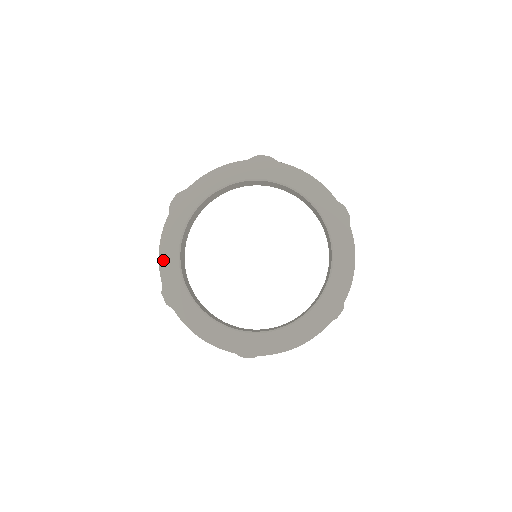
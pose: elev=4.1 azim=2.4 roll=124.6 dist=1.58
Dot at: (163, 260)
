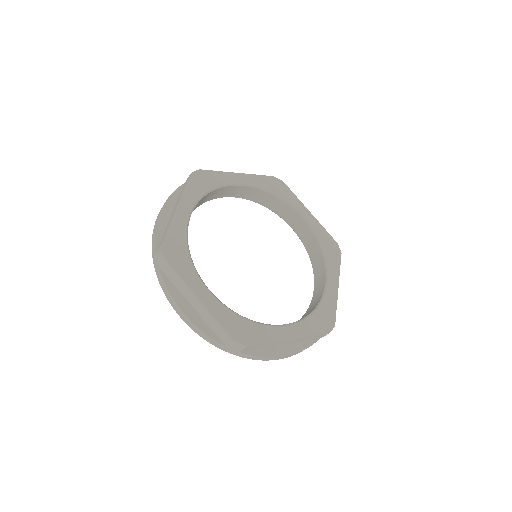
Dot at: (197, 320)
